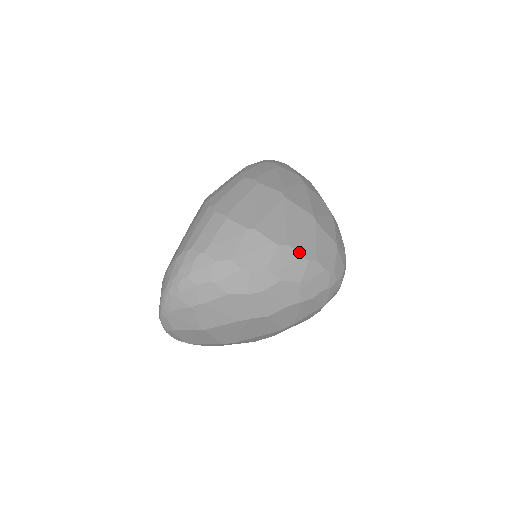
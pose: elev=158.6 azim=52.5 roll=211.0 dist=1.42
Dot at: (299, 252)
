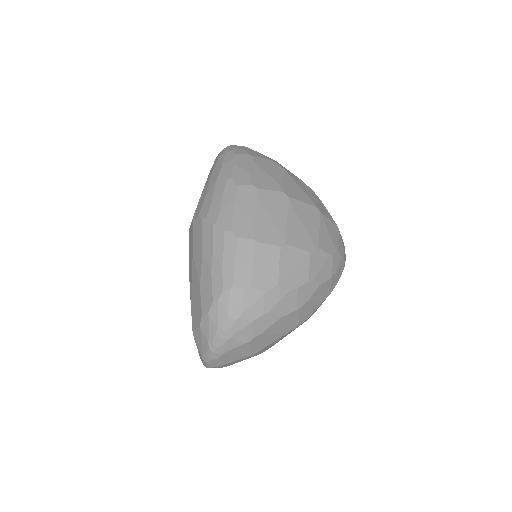
Dot at: (325, 251)
